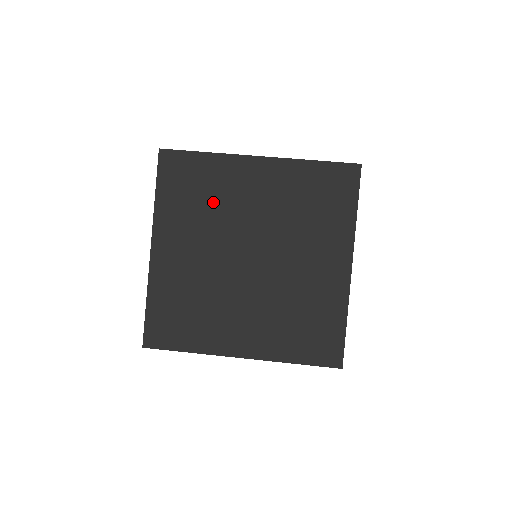
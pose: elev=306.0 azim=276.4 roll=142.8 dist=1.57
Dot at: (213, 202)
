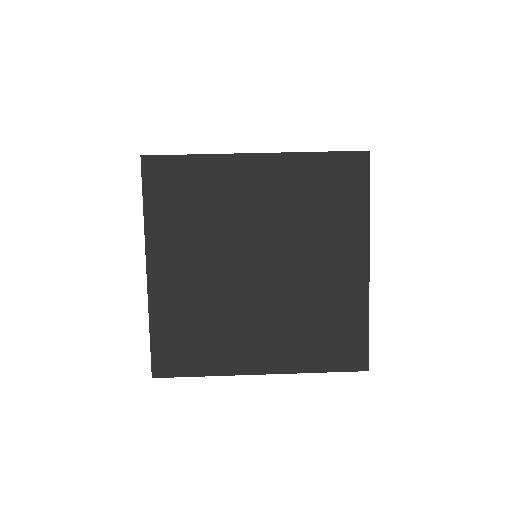
Dot at: (210, 210)
